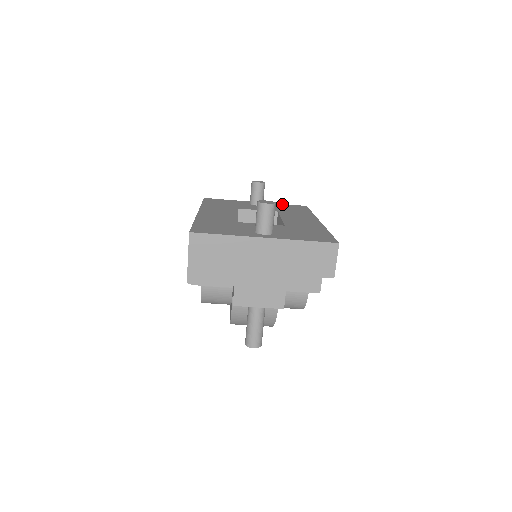
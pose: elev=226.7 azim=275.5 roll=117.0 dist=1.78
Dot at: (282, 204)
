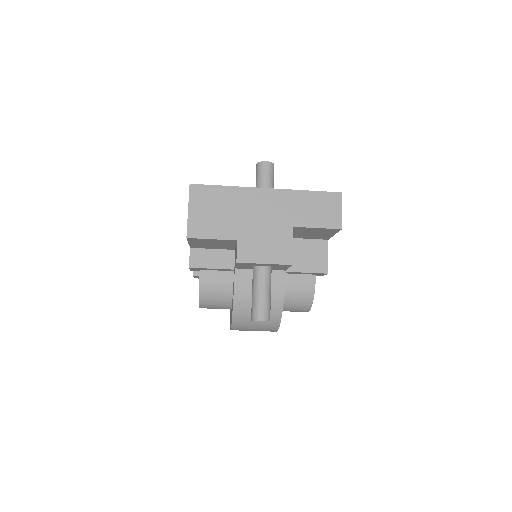
Dot at: occluded
